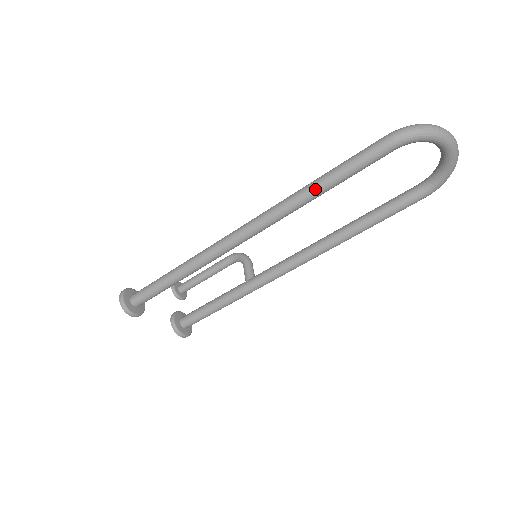
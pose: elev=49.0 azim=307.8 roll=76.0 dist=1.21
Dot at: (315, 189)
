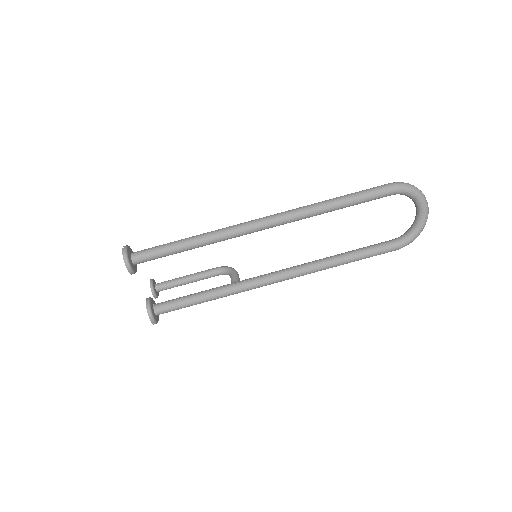
Dot at: (331, 203)
